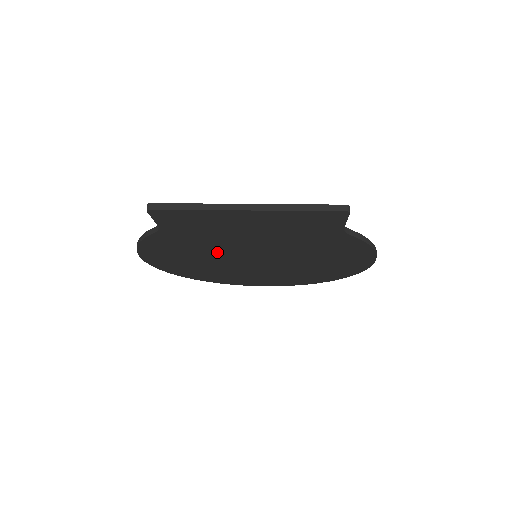
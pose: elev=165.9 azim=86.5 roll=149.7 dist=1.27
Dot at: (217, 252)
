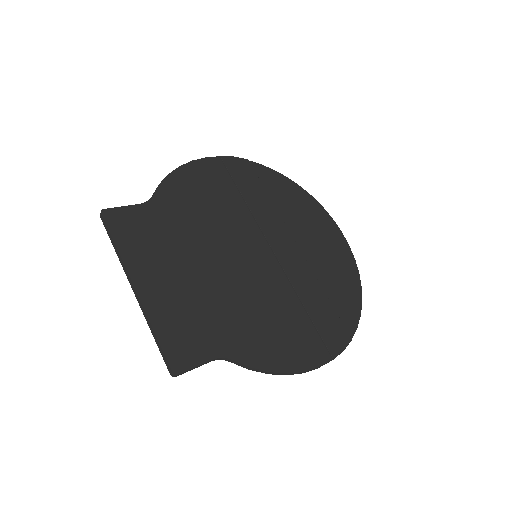
Dot at: (222, 229)
